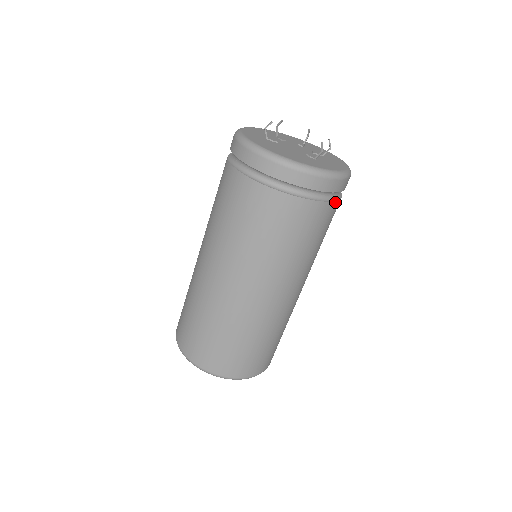
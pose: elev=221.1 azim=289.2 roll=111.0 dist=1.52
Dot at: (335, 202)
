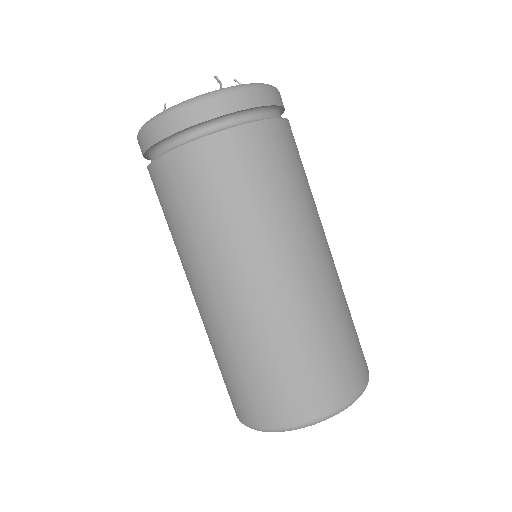
Dot at: (272, 121)
